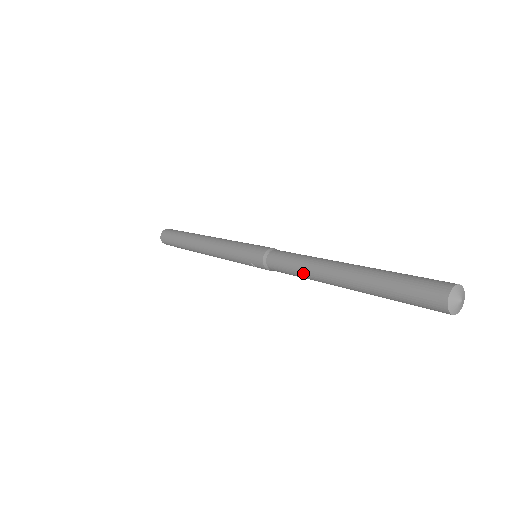
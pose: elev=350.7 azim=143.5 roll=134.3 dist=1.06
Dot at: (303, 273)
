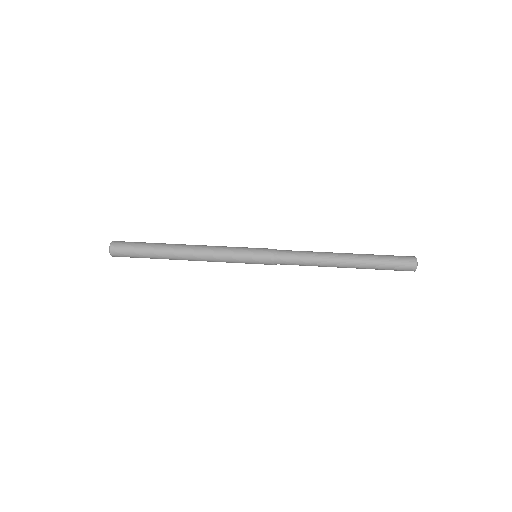
Dot at: (315, 263)
